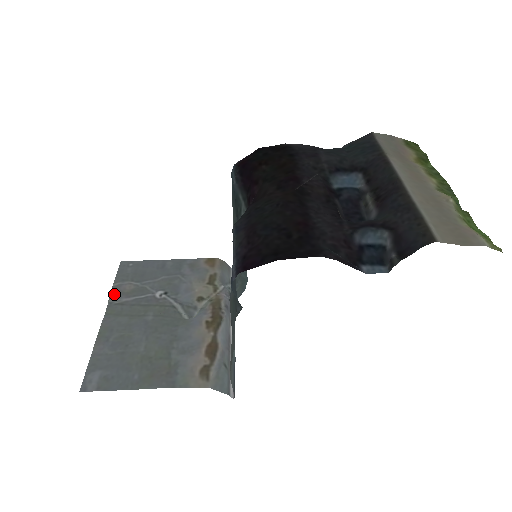
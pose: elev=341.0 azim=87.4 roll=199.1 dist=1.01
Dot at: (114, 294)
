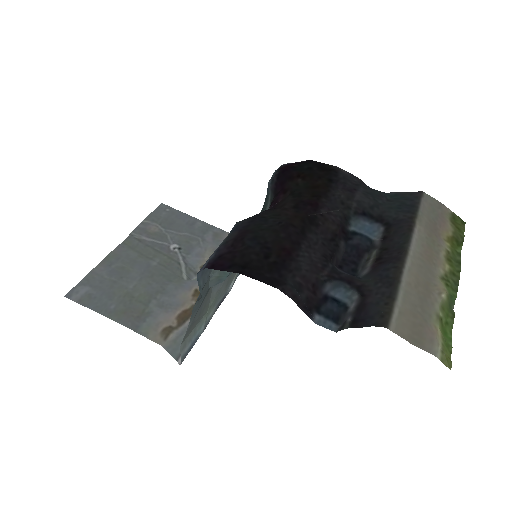
Dot at: (139, 229)
